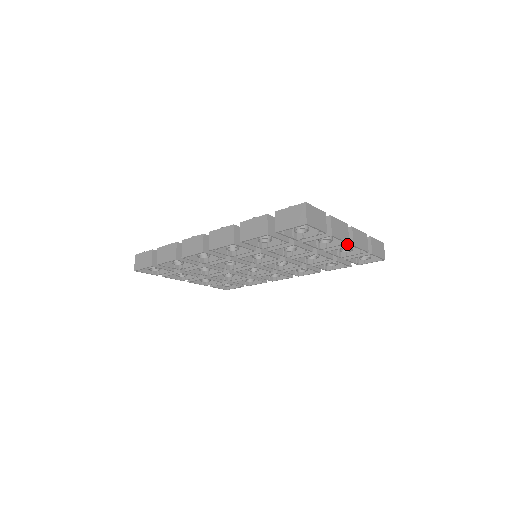
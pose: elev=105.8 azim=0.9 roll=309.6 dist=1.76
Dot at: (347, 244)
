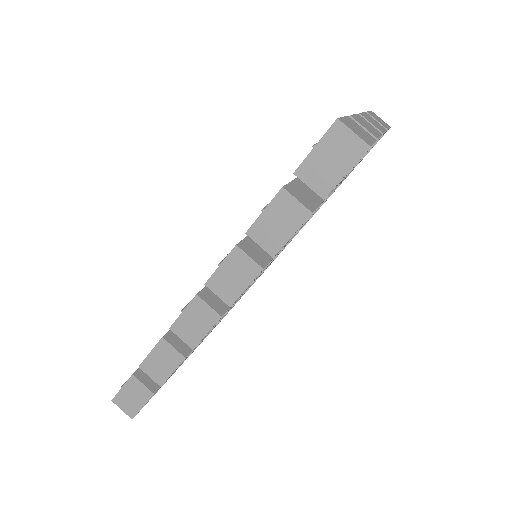
Dot at: occluded
